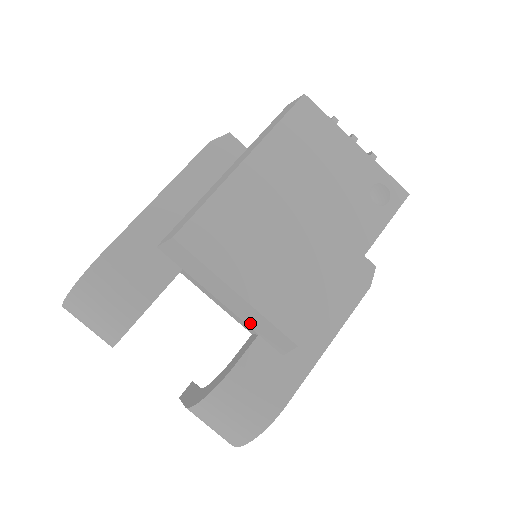
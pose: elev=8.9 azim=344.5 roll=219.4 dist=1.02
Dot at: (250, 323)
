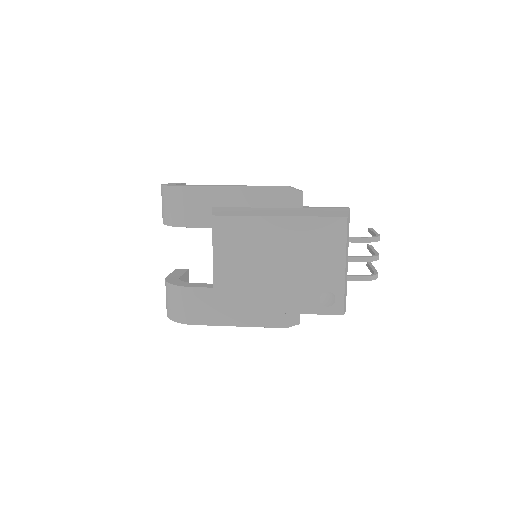
Dot at: occluded
